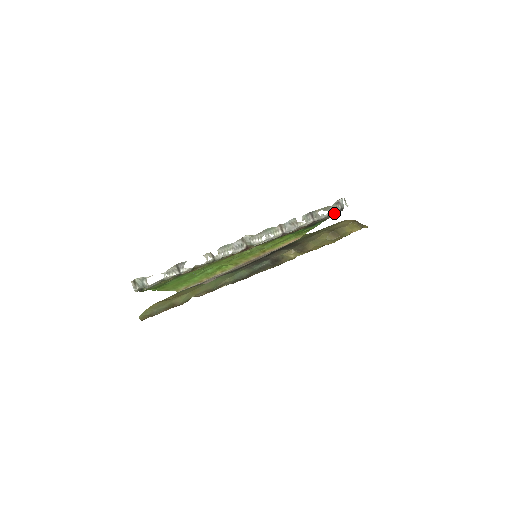
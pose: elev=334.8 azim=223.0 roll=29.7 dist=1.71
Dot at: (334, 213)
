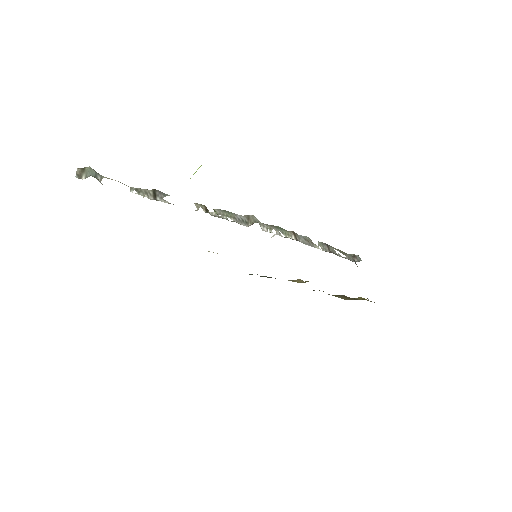
Dot at: (352, 260)
